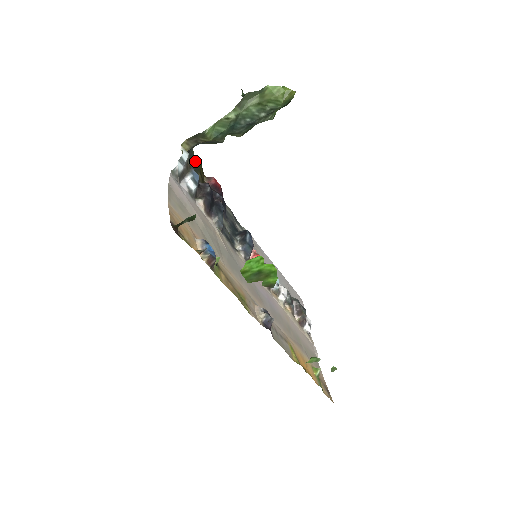
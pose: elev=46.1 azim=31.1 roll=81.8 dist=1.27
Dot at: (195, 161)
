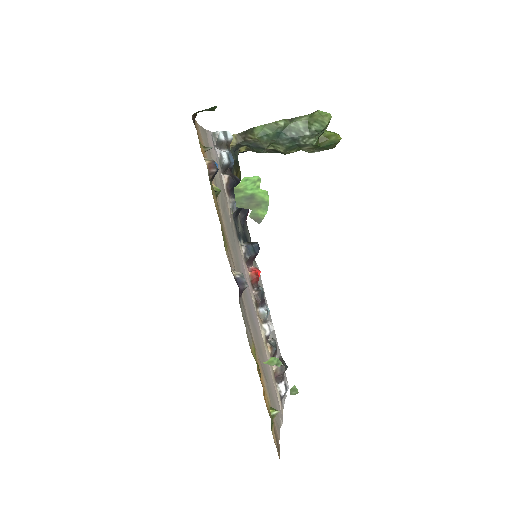
Dot at: (236, 163)
